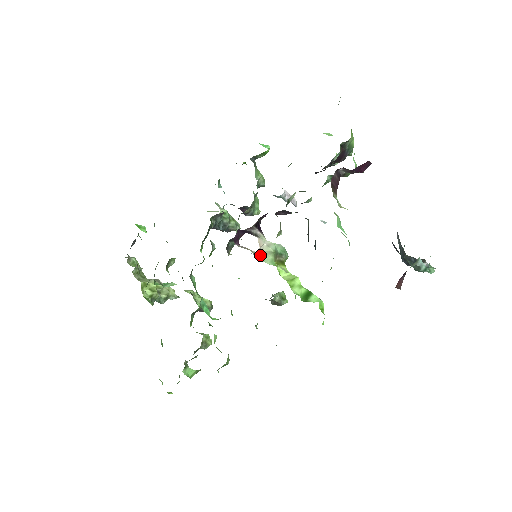
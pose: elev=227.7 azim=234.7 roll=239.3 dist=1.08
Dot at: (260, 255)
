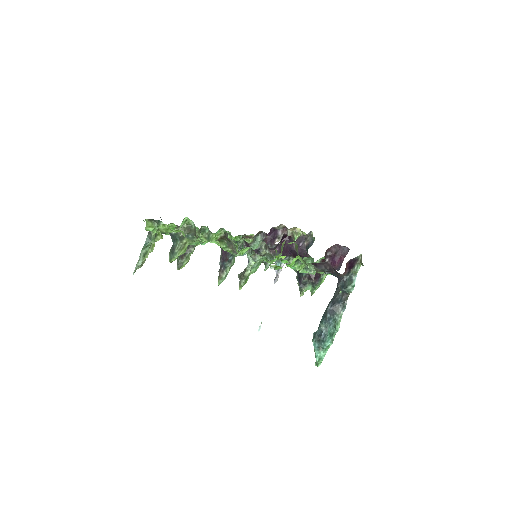
Dot at: occluded
